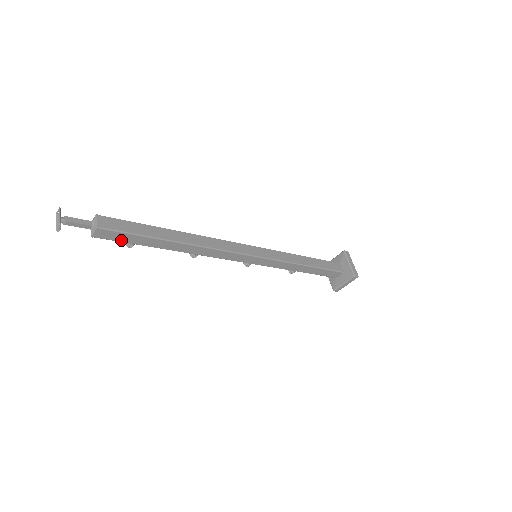
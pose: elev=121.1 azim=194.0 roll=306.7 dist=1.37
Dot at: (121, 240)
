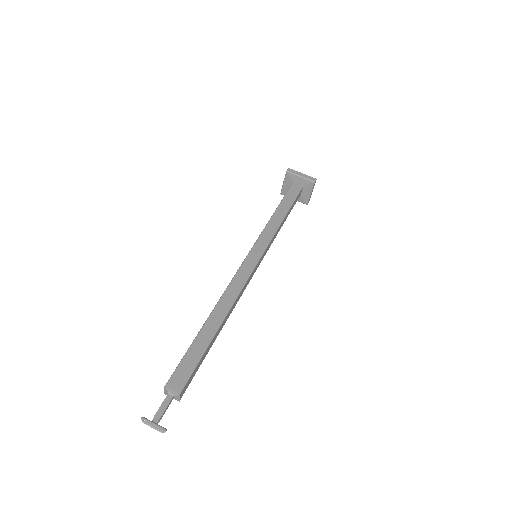
Dot at: (194, 375)
